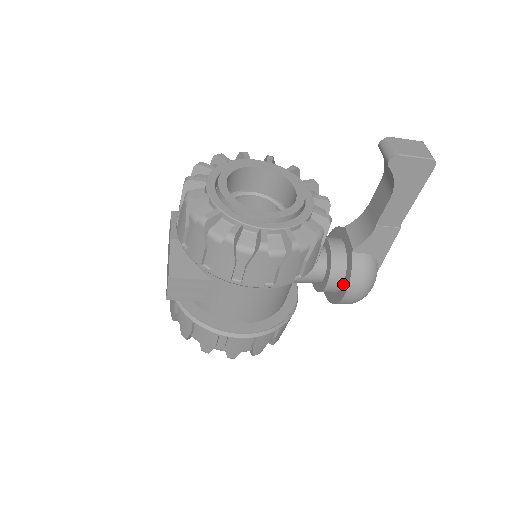
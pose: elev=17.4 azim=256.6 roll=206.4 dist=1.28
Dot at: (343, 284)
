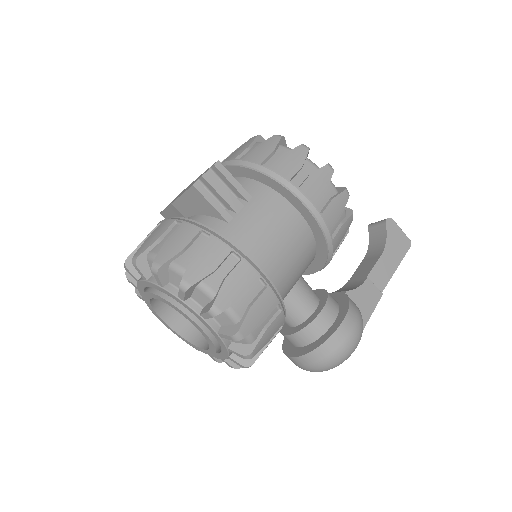
Dot at: (337, 318)
